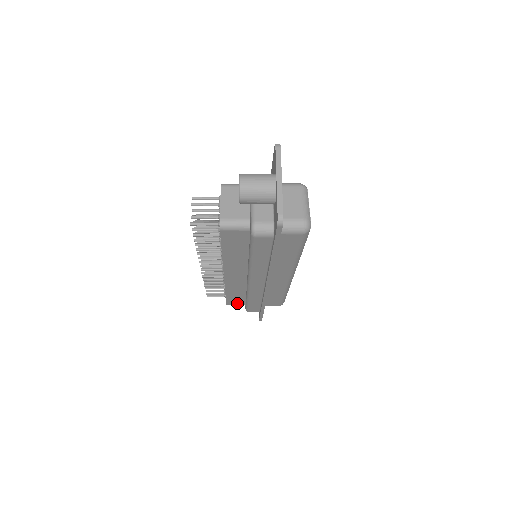
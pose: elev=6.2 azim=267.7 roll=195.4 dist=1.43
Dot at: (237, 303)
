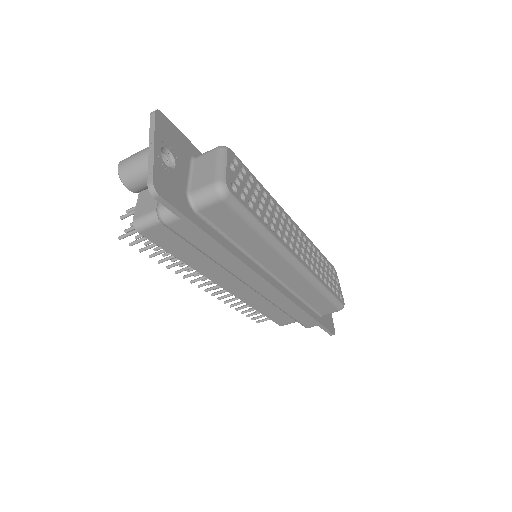
Dot at: (289, 321)
